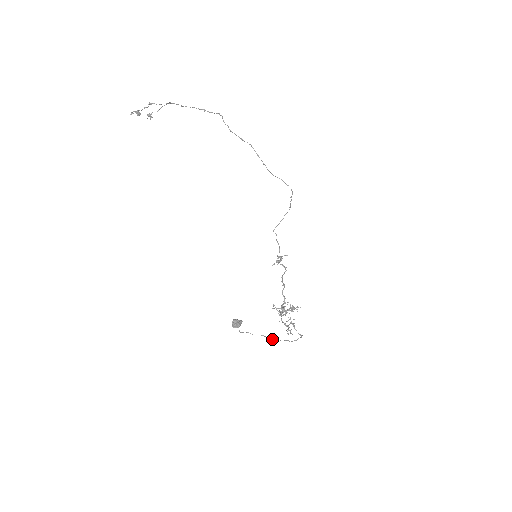
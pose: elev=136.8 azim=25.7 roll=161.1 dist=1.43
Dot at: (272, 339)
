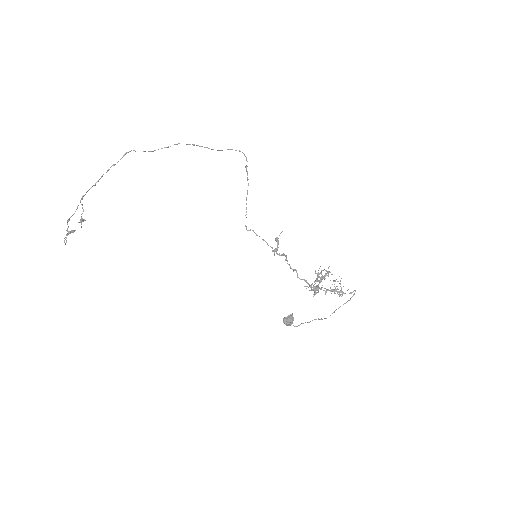
Dot at: occluded
